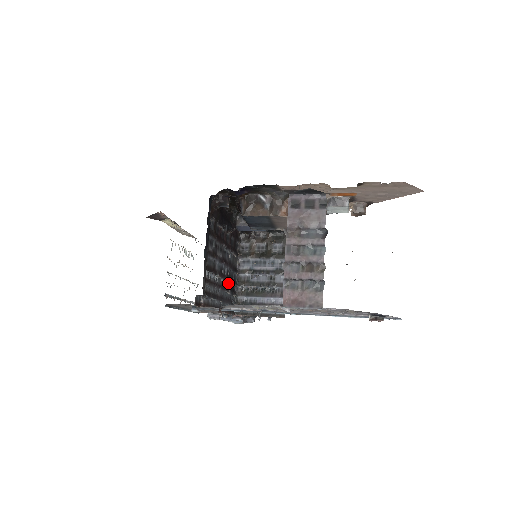
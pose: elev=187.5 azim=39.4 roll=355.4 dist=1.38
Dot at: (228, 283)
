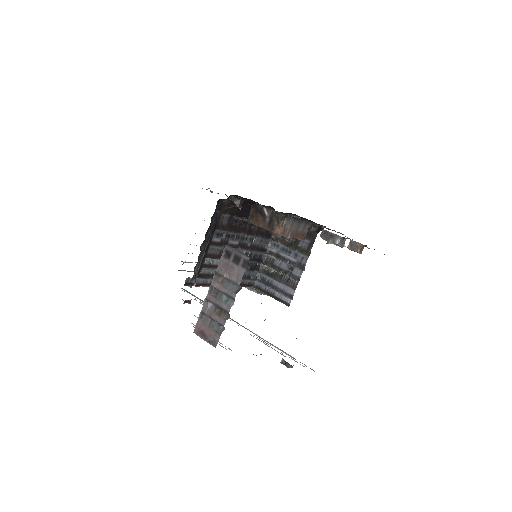
Dot at: occluded
